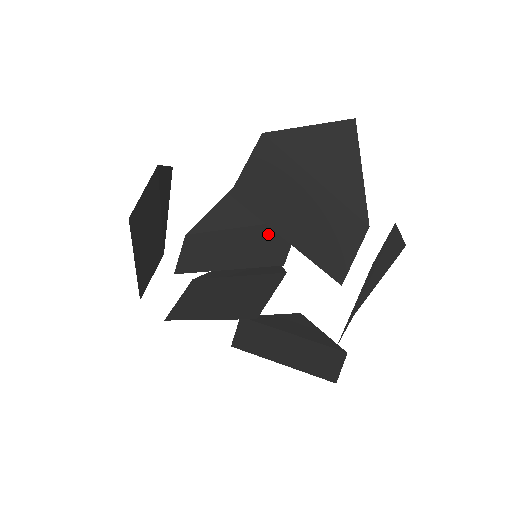
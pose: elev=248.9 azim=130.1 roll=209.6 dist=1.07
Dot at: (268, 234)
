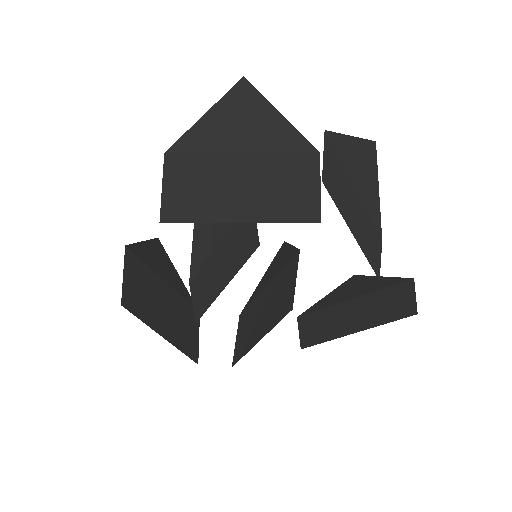
Dot at: (237, 230)
